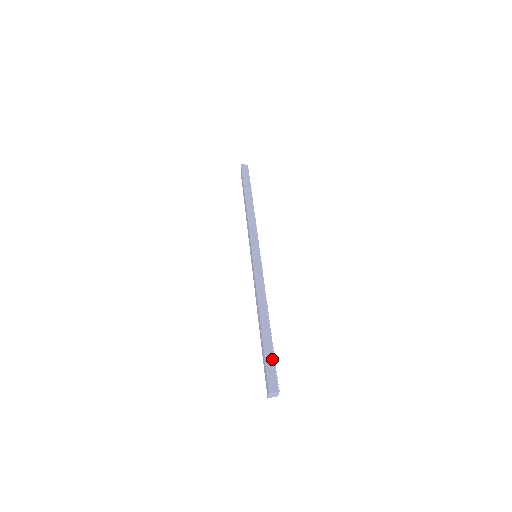
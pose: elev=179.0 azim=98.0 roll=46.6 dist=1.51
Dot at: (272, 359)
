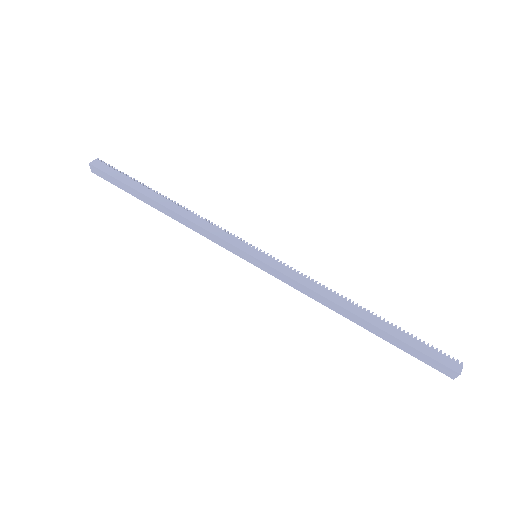
Dot at: (419, 342)
